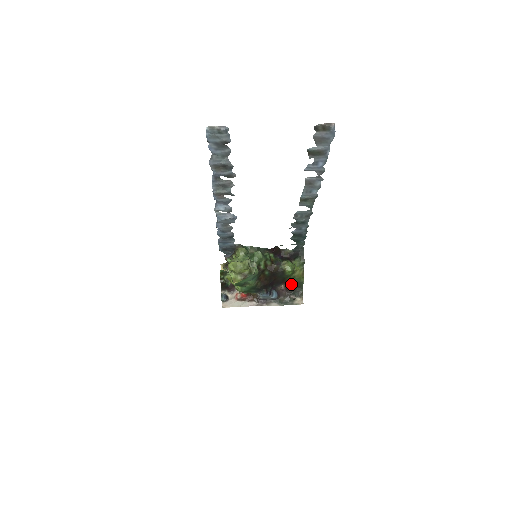
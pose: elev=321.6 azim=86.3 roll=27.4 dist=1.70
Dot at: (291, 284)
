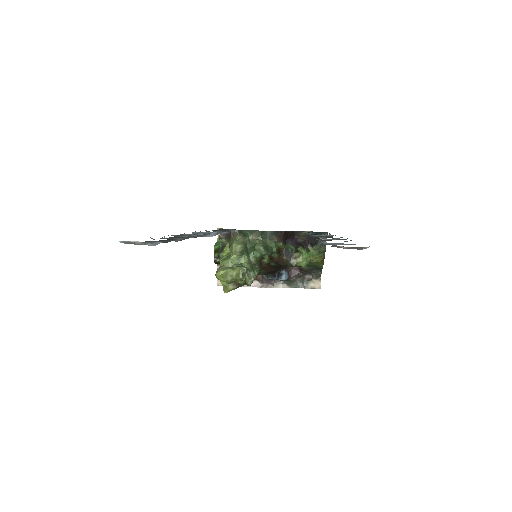
Dot at: (306, 266)
